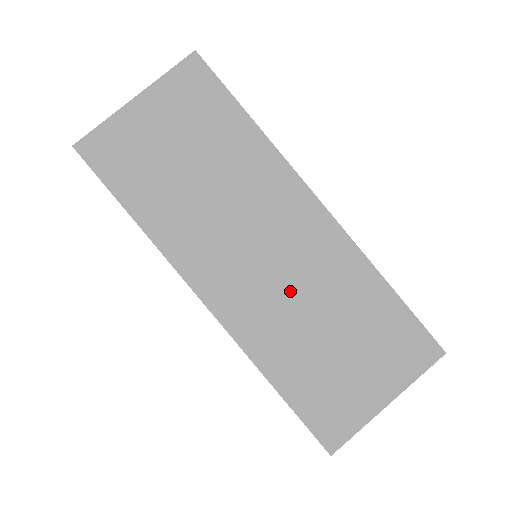
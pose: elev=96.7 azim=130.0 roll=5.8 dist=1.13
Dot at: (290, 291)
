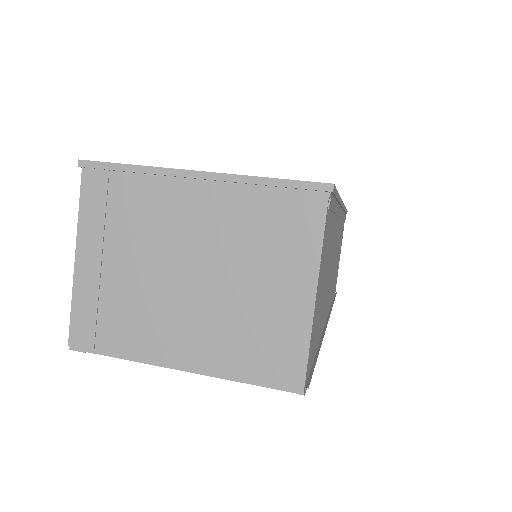
Dot at: occluded
